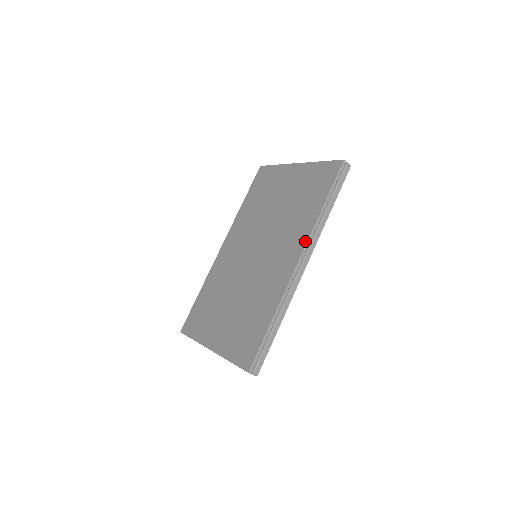
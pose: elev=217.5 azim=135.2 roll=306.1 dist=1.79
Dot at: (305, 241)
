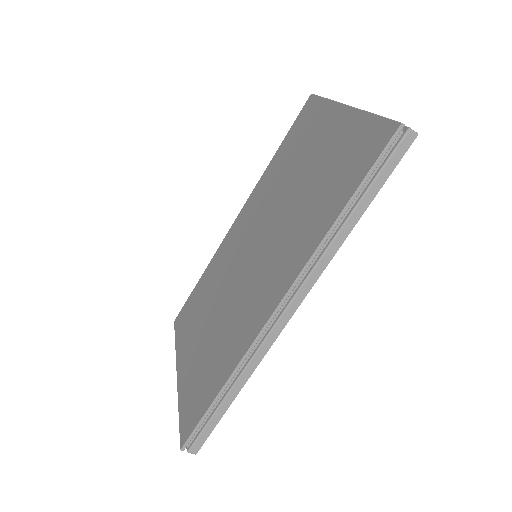
Dot at: (295, 273)
